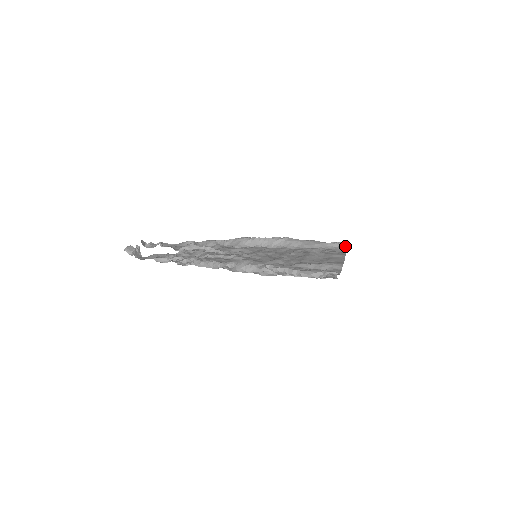
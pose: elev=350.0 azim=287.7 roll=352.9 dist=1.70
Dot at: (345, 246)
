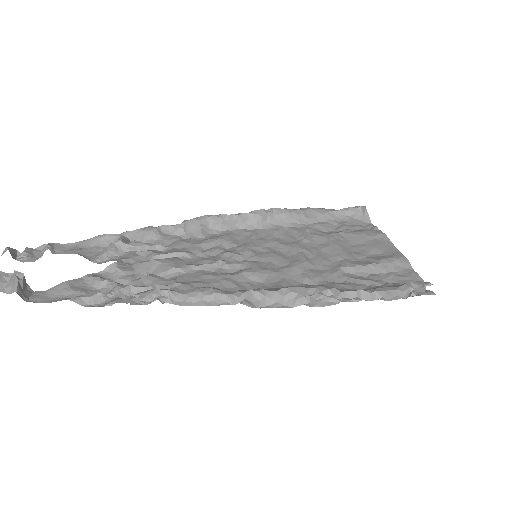
Dot at: (365, 214)
